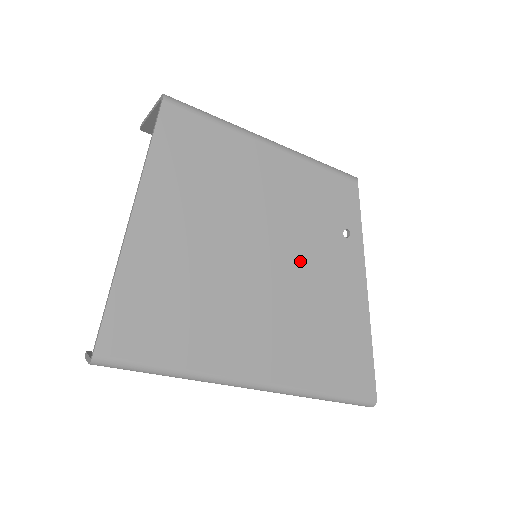
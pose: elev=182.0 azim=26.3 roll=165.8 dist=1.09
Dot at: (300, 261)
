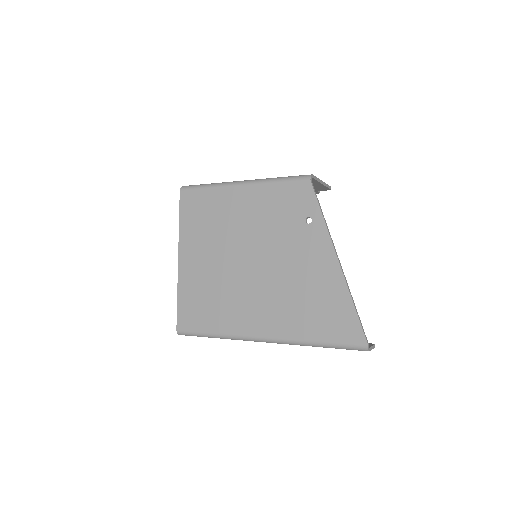
Dot at: (276, 252)
